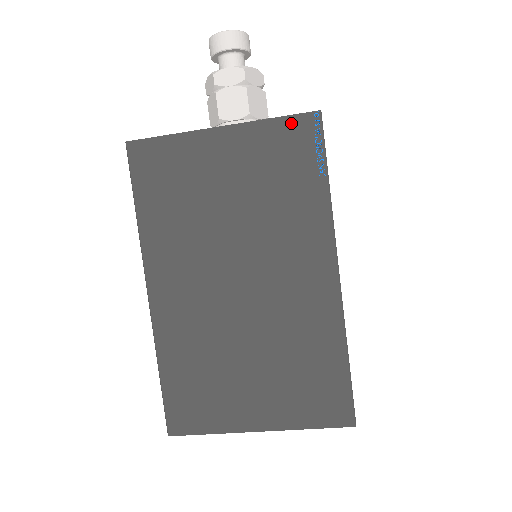
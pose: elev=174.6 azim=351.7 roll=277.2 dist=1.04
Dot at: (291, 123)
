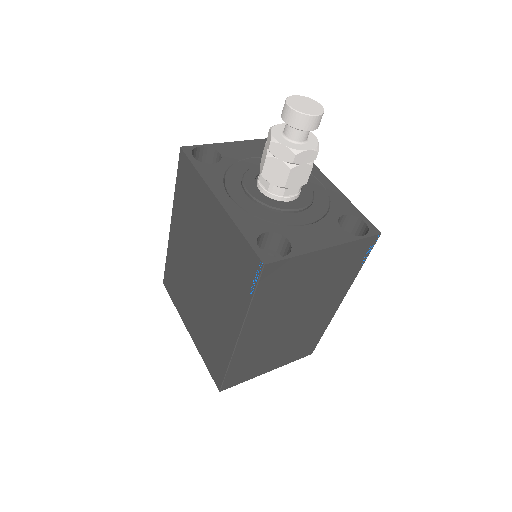
Dot at: (364, 242)
